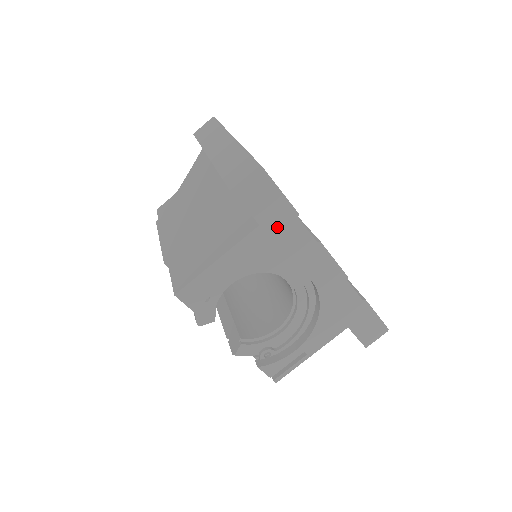
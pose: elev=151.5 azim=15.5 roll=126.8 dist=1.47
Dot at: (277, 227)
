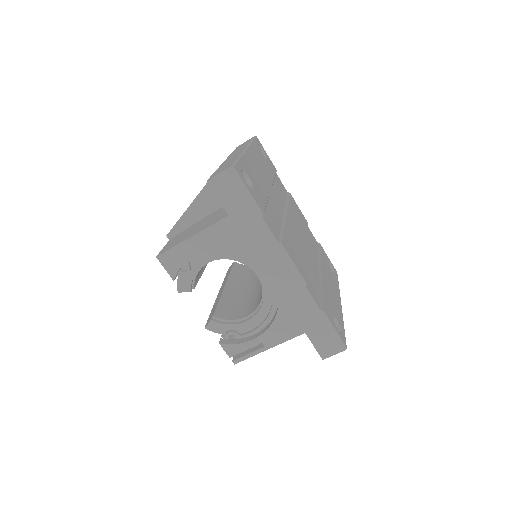
Dot at: (244, 221)
